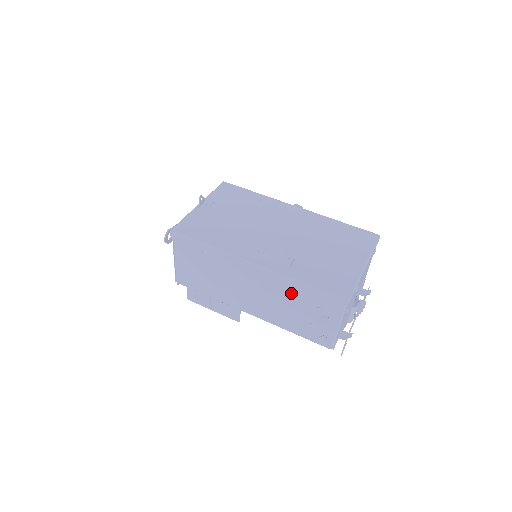
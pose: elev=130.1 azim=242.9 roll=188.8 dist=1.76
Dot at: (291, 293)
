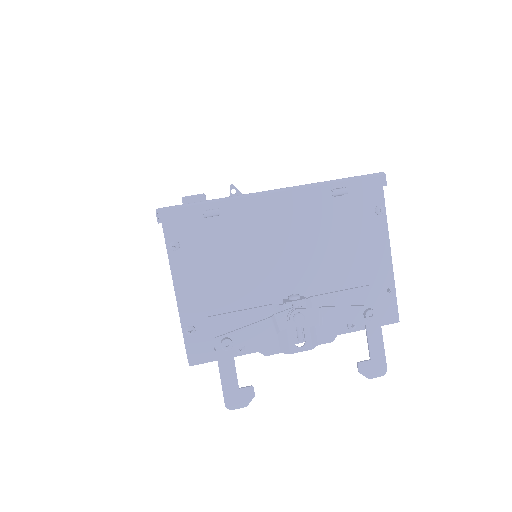
Dot at: occluded
